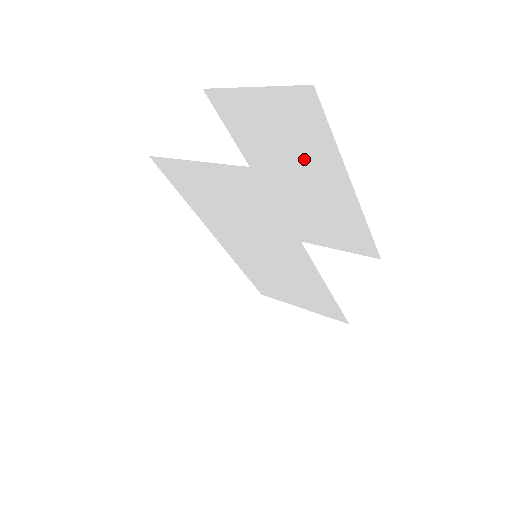
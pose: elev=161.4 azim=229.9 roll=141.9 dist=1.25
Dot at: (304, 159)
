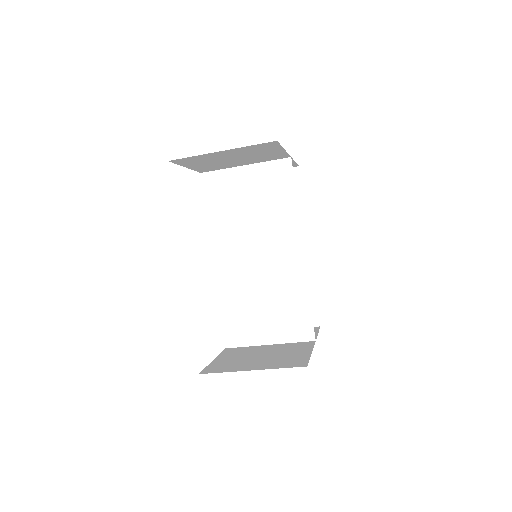
Dot at: occluded
